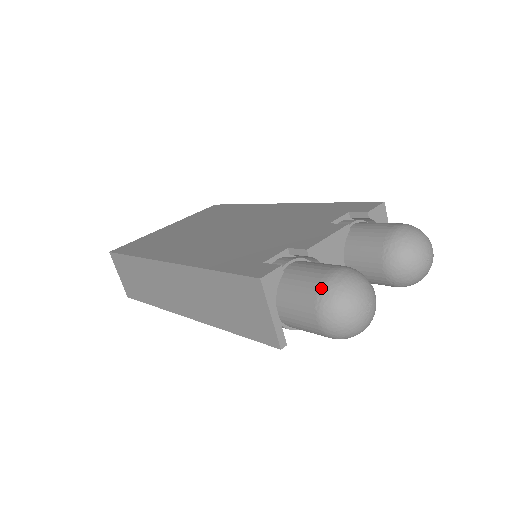
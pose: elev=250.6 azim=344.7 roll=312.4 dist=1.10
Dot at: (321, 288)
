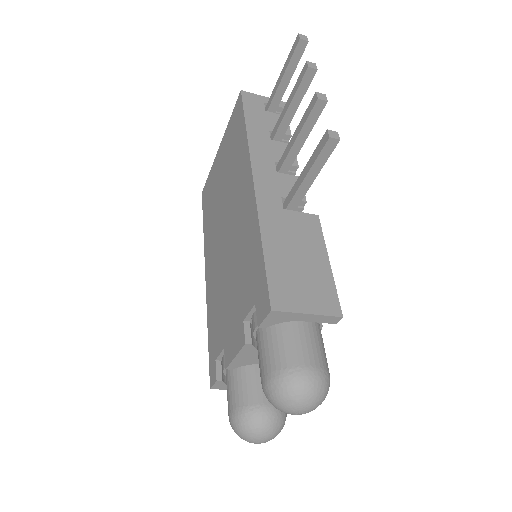
Dot at: occluded
